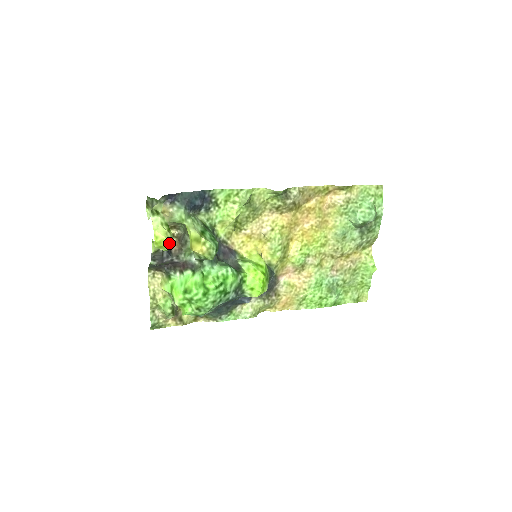
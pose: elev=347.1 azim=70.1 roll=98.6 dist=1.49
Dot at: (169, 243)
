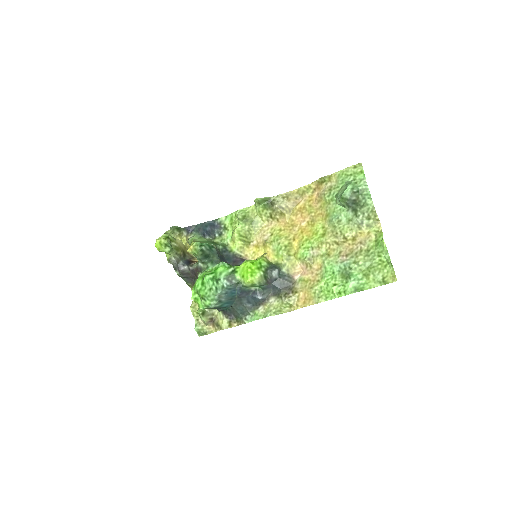
Dot at: (163, 245)
